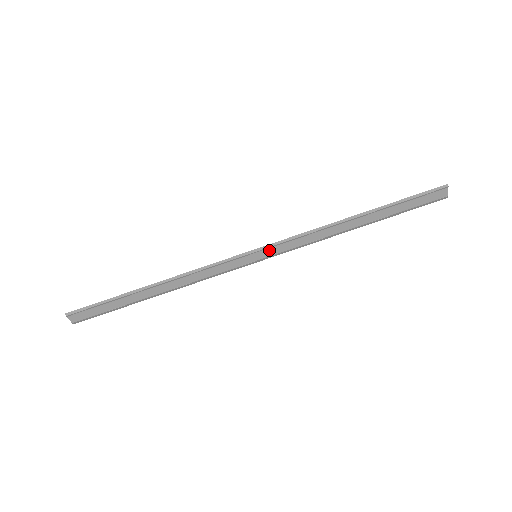
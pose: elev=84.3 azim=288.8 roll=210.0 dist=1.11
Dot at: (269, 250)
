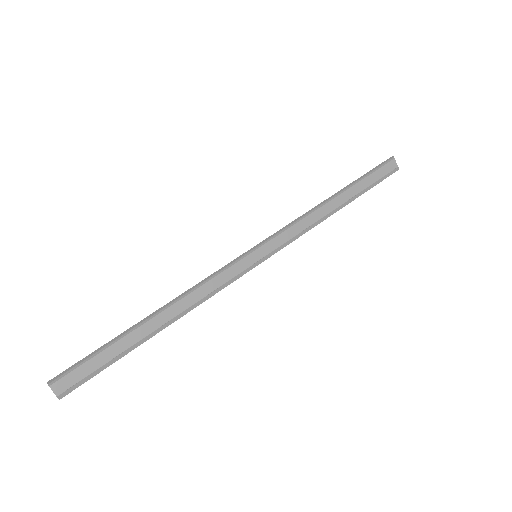
Dot at: (267, 246)
